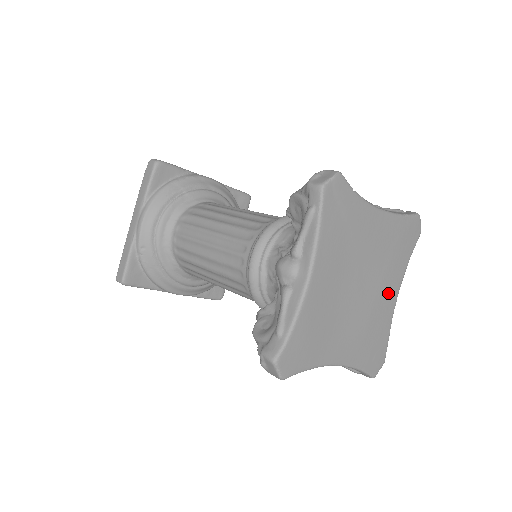
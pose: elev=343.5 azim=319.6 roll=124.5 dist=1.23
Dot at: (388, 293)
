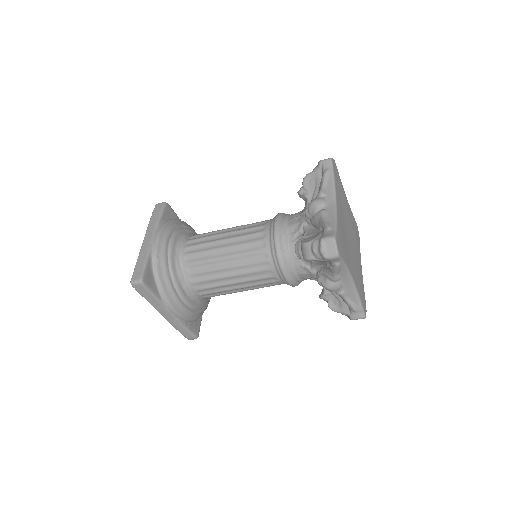
Dot at: (359, 258)
